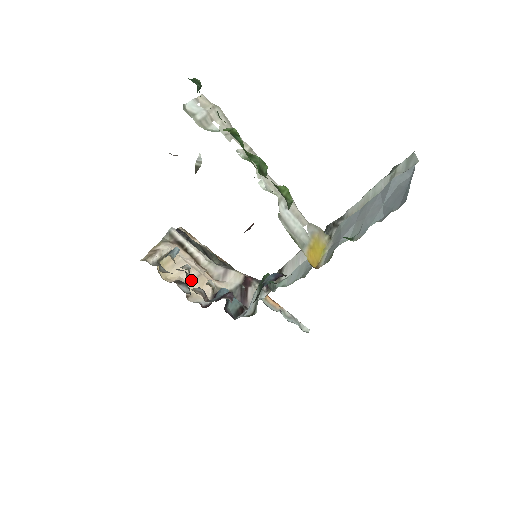
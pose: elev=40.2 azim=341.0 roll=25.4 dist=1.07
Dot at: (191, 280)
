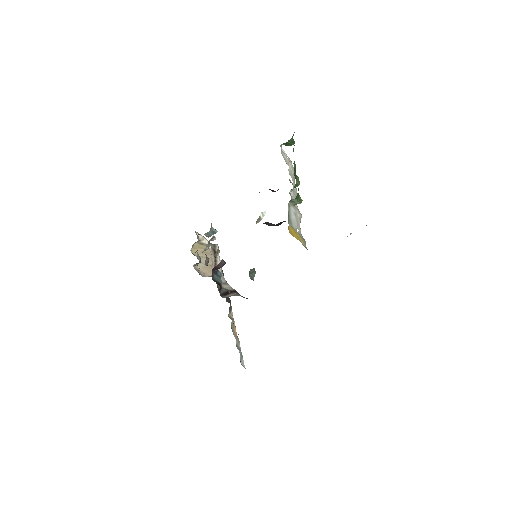
Dot at: occluded
